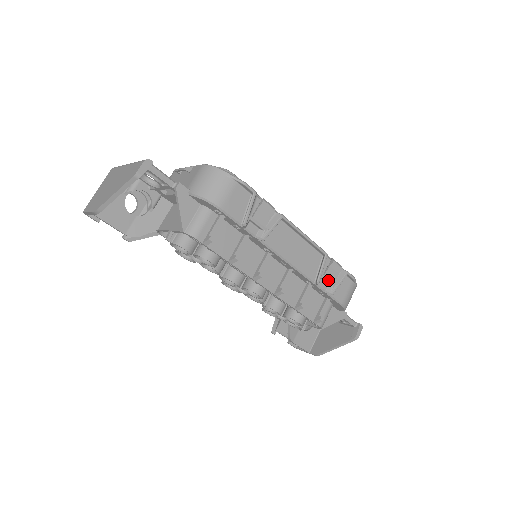
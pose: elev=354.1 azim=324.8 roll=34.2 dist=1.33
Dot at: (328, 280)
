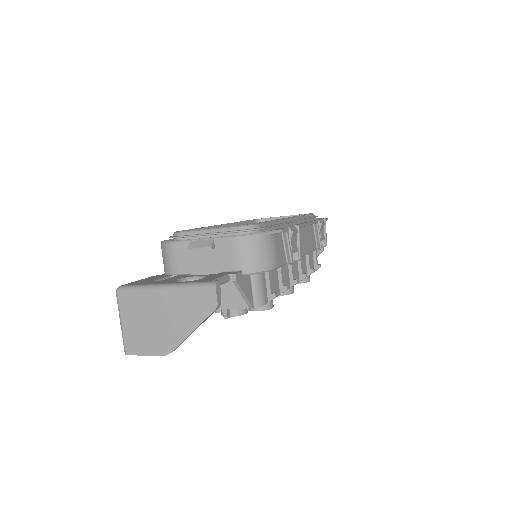
Dot at: (322, 239)
